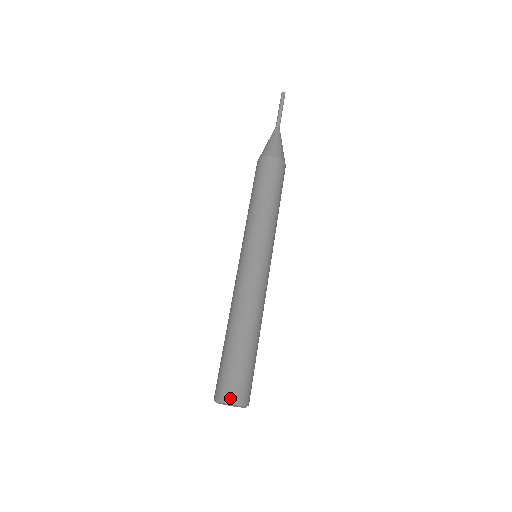
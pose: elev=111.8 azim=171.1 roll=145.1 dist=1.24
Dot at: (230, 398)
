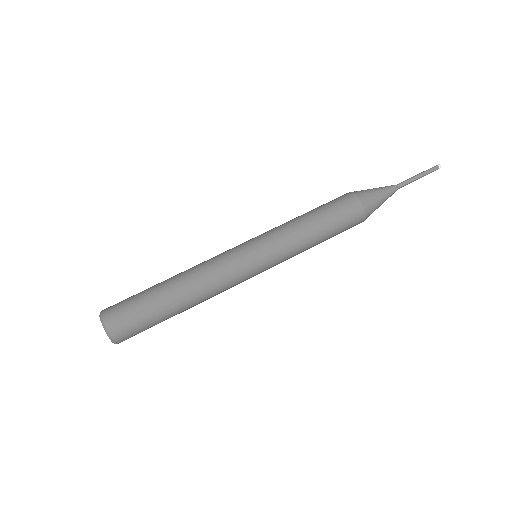
Dot at: (105, 318)
